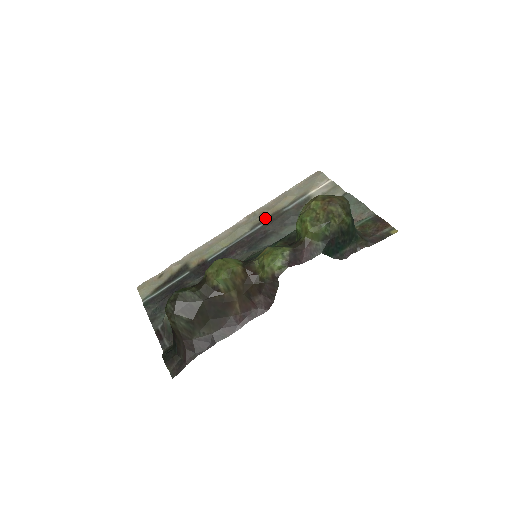
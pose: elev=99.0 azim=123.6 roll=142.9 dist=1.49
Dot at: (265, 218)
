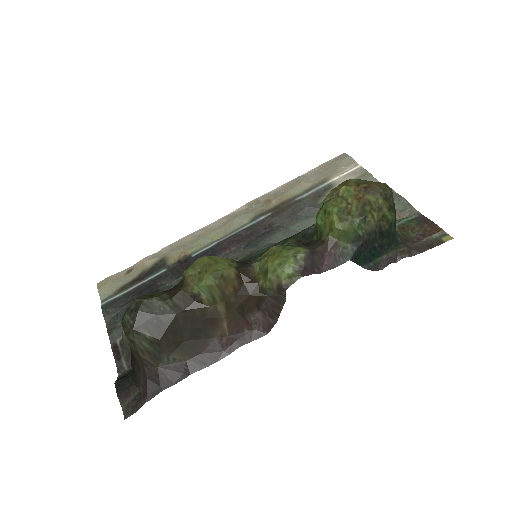
Dot at: (271, 207)
